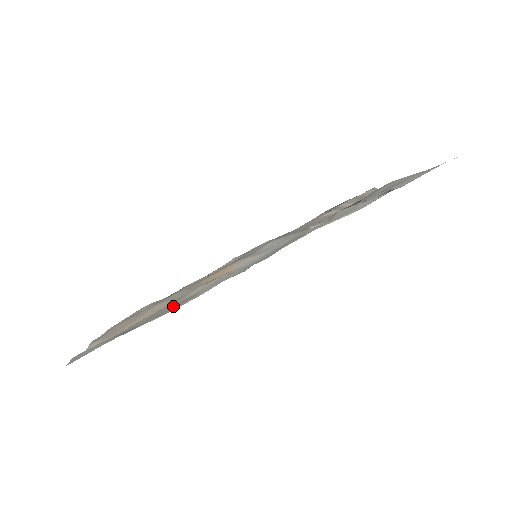
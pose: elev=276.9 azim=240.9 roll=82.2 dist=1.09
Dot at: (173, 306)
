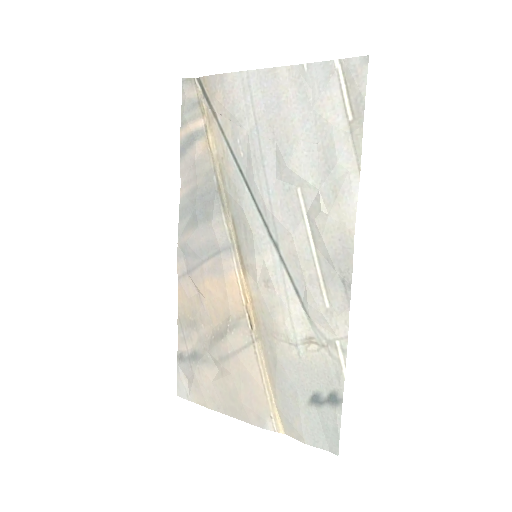
Dot at: (311, 353)
